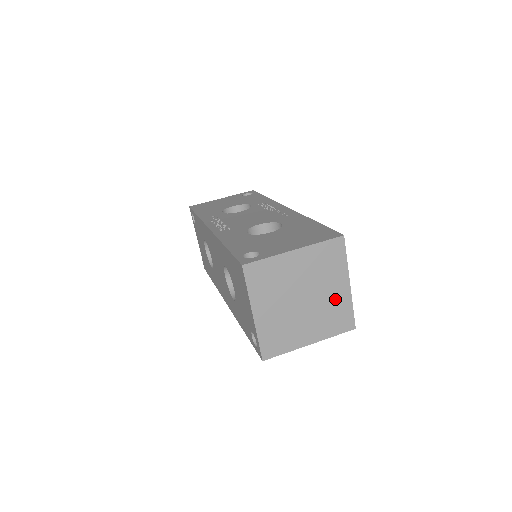
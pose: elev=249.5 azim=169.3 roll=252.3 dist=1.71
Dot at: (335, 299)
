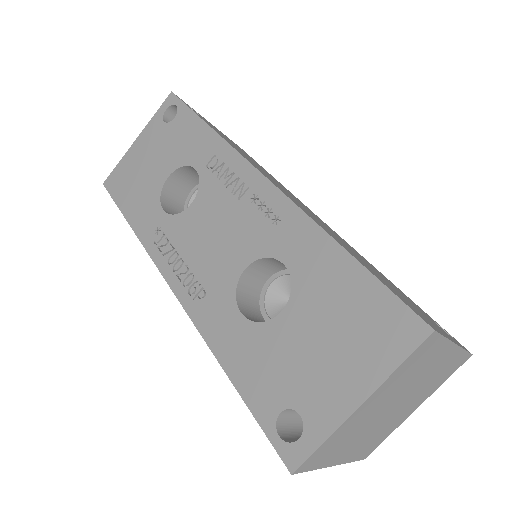
Dot at: (438, 369)
